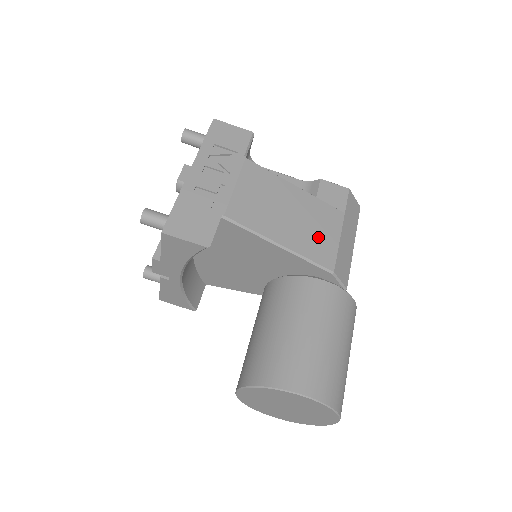
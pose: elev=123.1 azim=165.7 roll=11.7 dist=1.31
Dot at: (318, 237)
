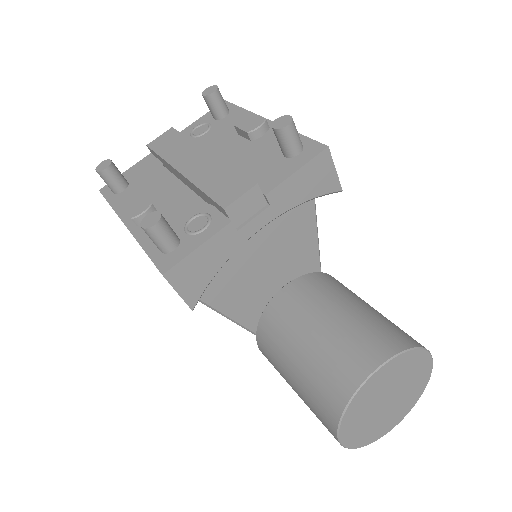
Dot at: occluded
